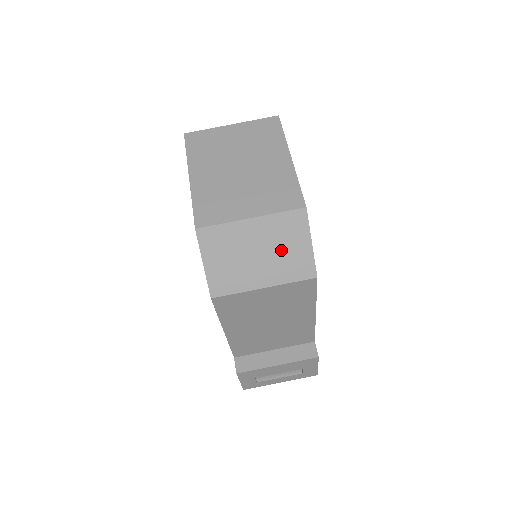
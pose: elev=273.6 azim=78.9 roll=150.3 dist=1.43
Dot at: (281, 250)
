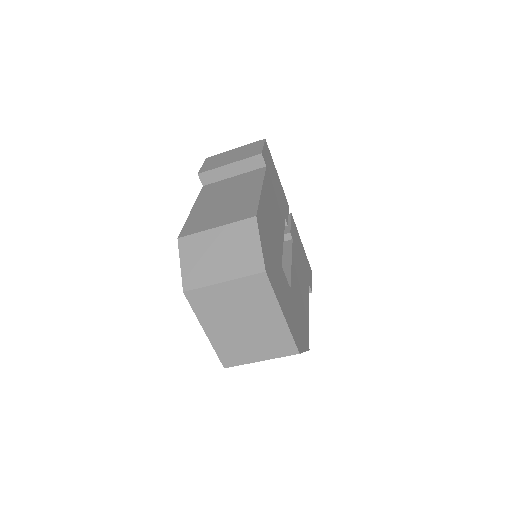
Dot at: occluded
